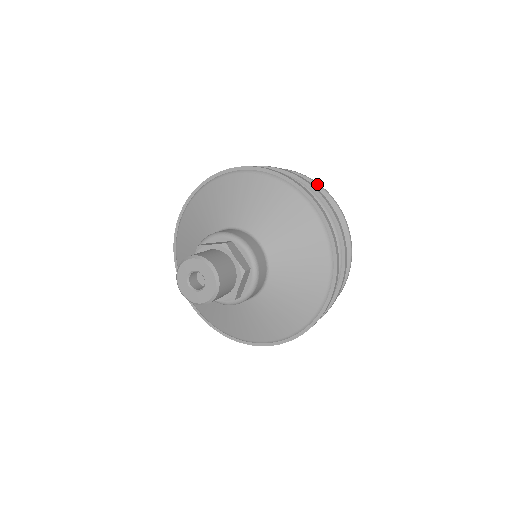
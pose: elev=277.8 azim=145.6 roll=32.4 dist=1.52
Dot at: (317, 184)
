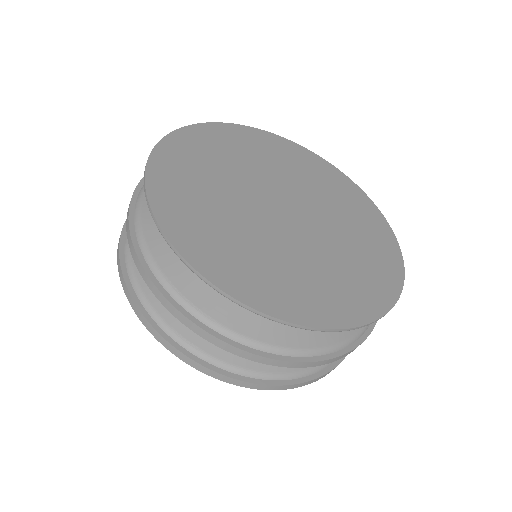
Dot at: occluded
